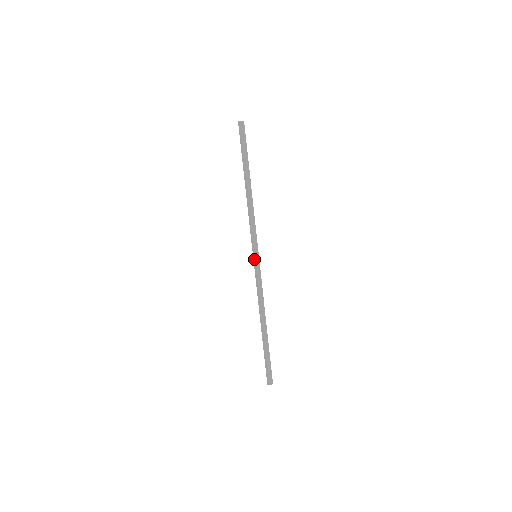
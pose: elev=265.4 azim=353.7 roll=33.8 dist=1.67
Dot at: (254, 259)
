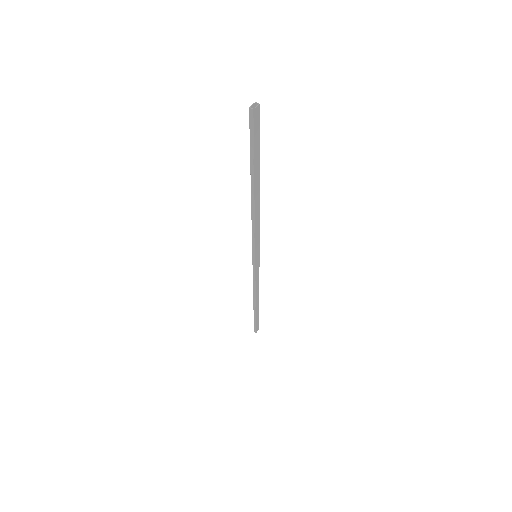
Dot at: (254, 261)
